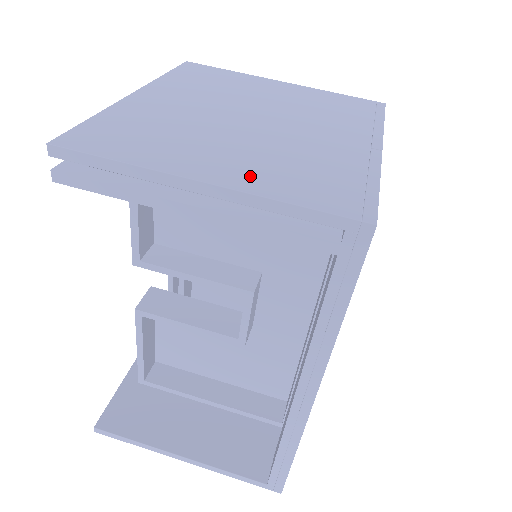
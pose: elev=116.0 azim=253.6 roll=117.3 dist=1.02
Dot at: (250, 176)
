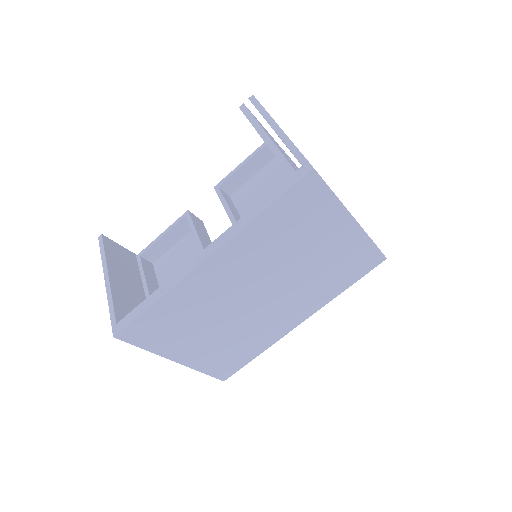
Dot at: occluded
